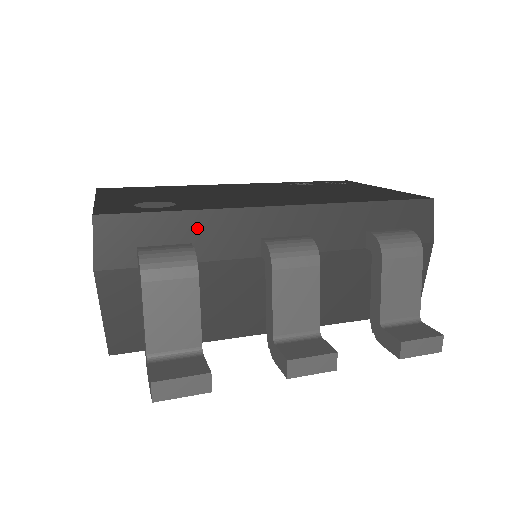
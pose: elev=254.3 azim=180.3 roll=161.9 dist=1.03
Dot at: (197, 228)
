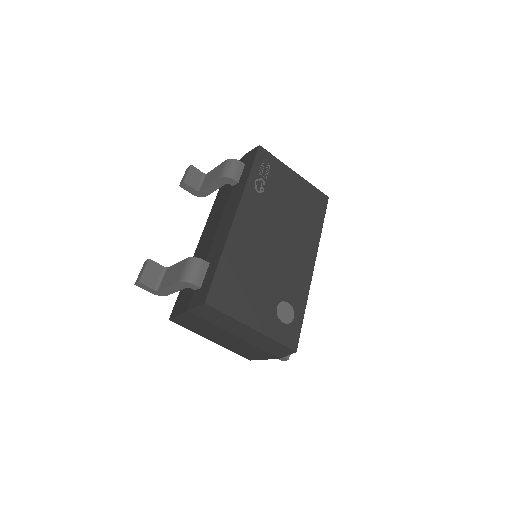
Dot at: occluded
